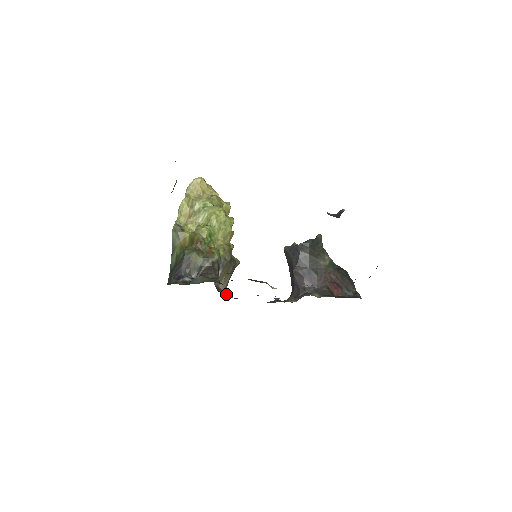
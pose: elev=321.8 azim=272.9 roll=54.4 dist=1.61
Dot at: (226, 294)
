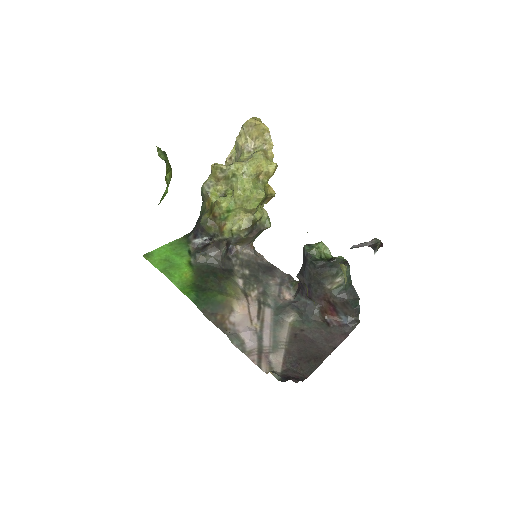
Dot at: (248, 249)
